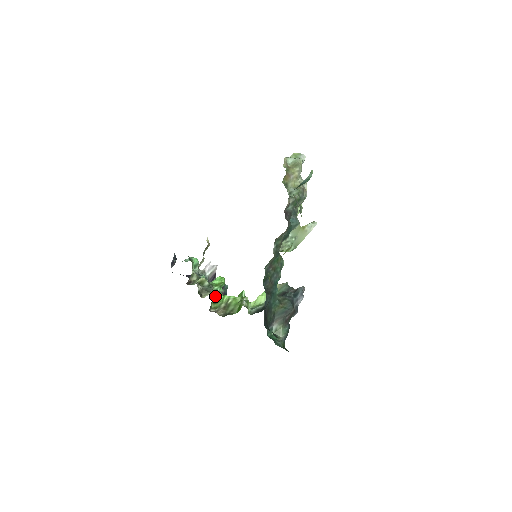
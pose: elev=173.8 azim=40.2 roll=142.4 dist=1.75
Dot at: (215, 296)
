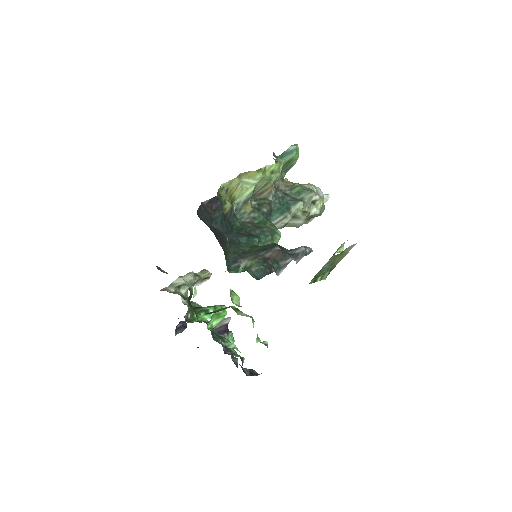
Dot at: (204, 317)
